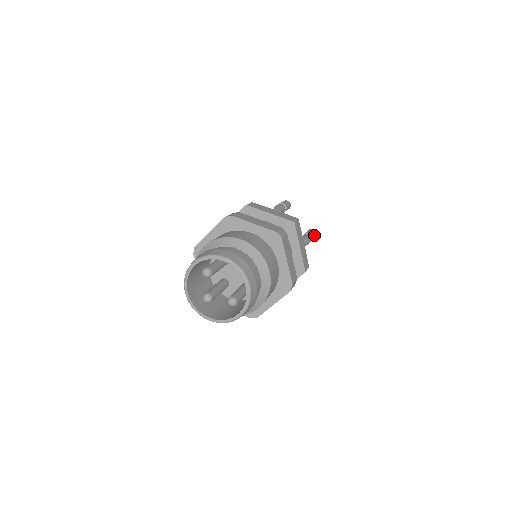
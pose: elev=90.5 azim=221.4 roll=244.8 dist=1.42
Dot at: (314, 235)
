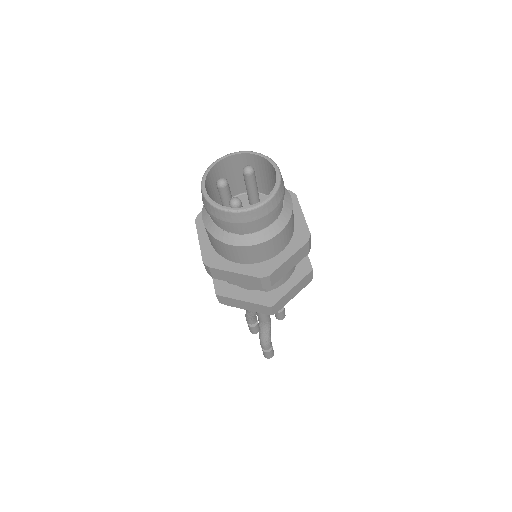
Dot at: (271, 354)
